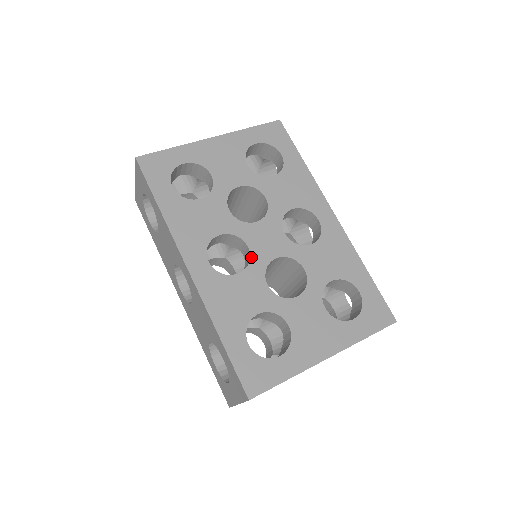
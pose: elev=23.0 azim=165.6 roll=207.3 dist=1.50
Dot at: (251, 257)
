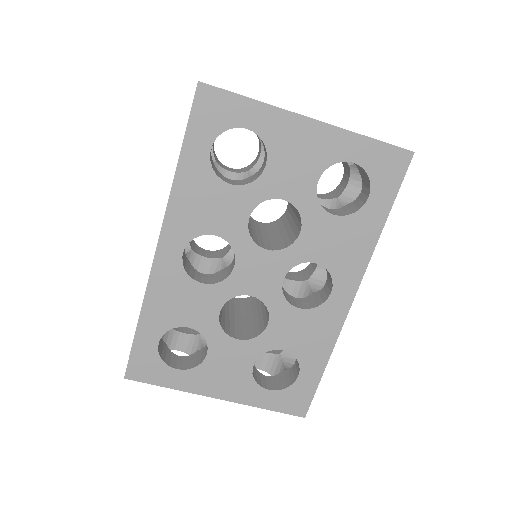
Dot at: (228, 278)
